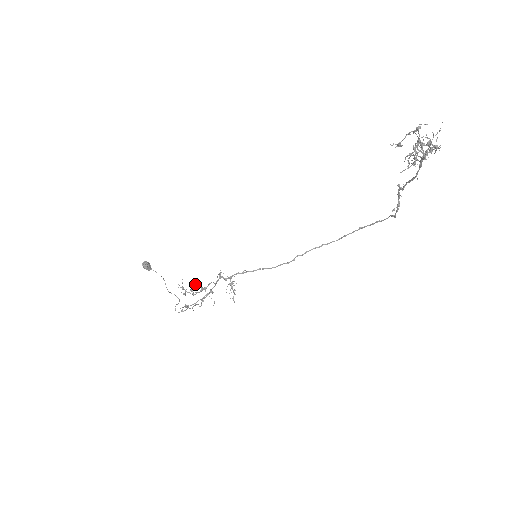
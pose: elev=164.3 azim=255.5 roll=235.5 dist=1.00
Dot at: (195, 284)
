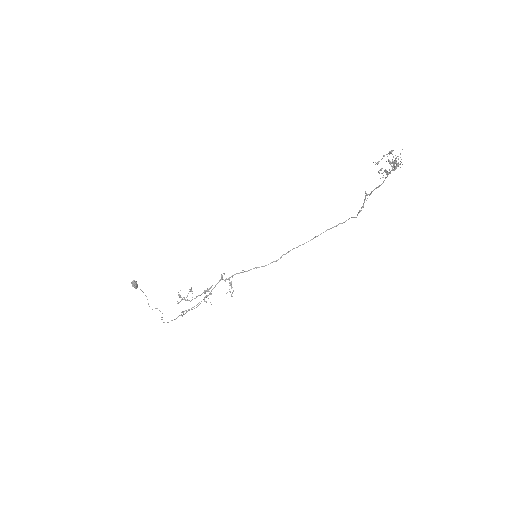
Dot at: (192, 291)
